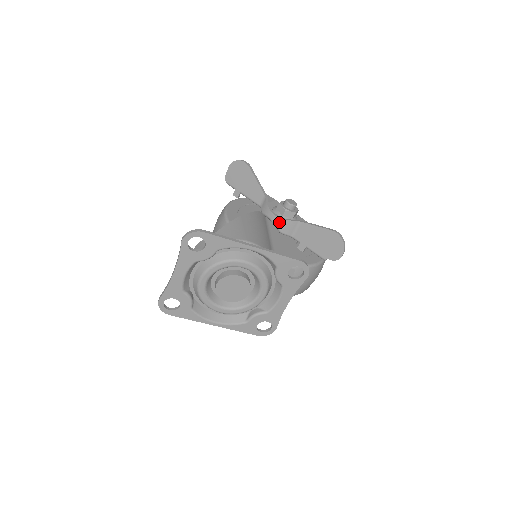
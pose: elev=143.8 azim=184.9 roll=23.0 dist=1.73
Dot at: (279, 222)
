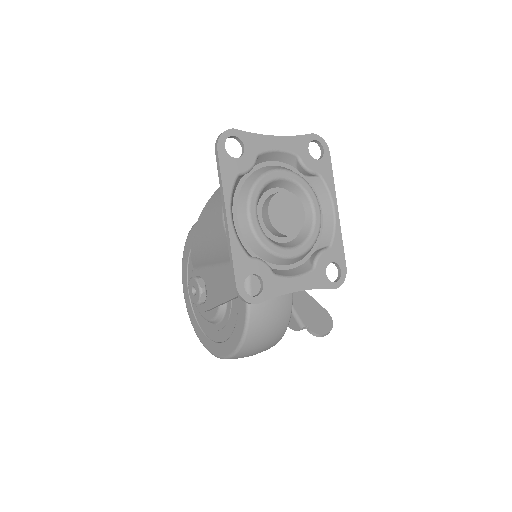
Dot at: occluded
